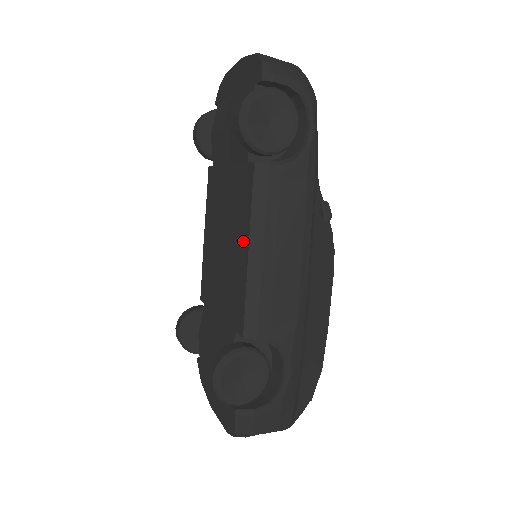
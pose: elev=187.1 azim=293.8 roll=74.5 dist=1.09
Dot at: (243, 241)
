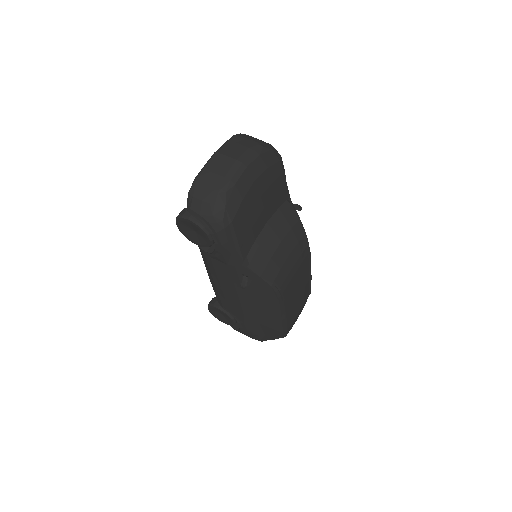
Dot at: occluded
